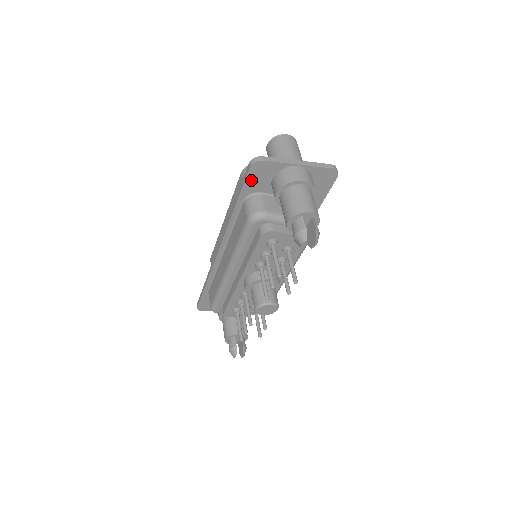
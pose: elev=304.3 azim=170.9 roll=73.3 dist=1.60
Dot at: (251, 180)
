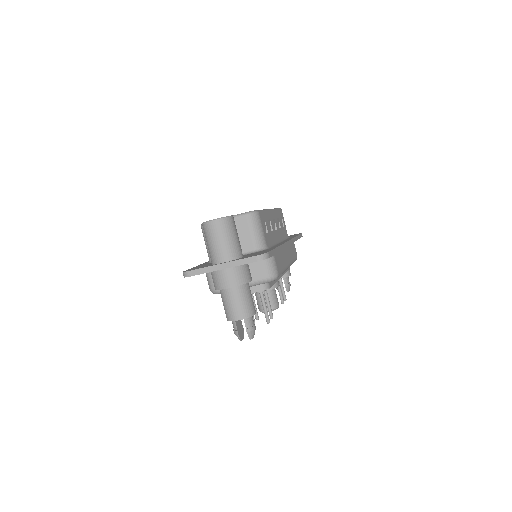
Dot at: occluded
